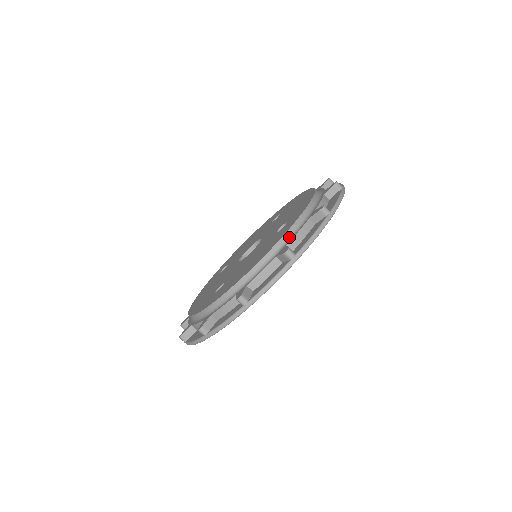
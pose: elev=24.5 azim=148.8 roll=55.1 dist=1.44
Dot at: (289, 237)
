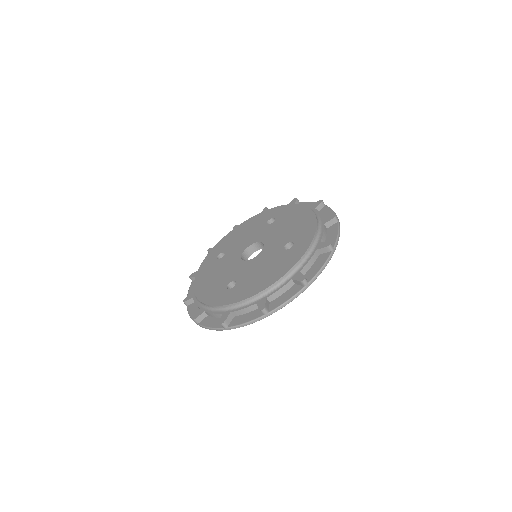
Dot at: (301, 263)
